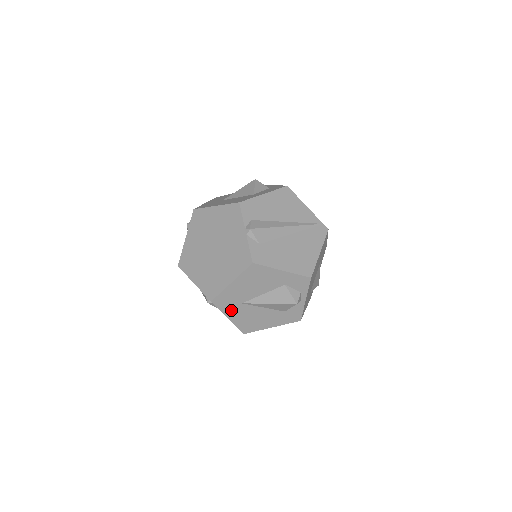
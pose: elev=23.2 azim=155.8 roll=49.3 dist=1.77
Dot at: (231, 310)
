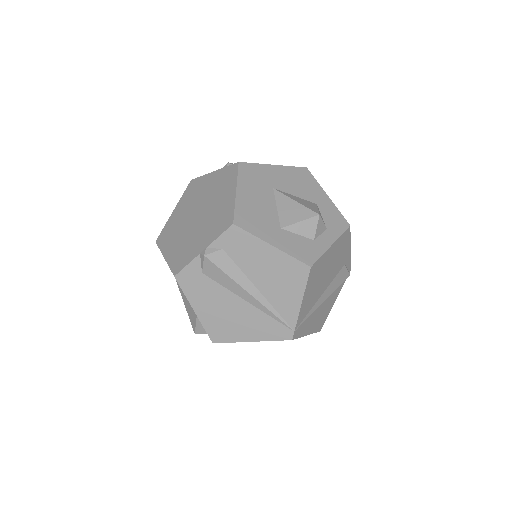
Dot at: occluded
